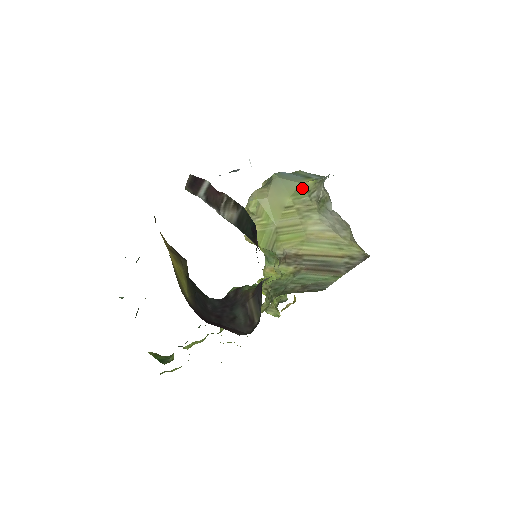
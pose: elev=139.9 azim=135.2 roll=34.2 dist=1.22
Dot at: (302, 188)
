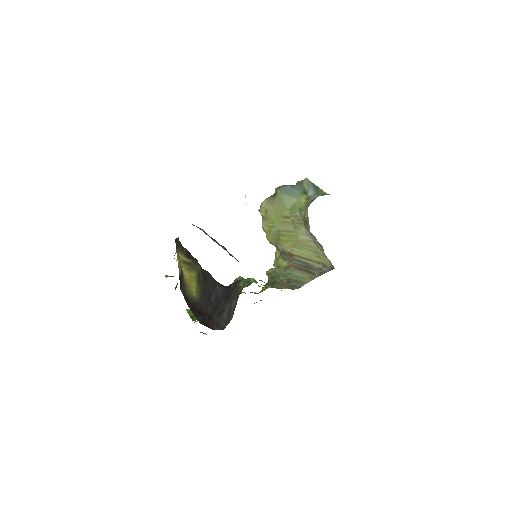
Dot at: (297, 204)
